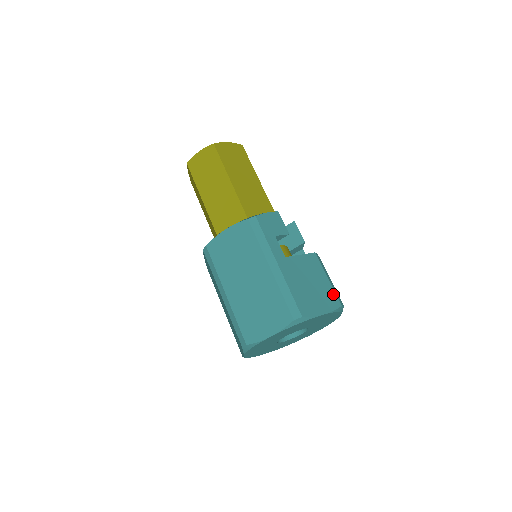
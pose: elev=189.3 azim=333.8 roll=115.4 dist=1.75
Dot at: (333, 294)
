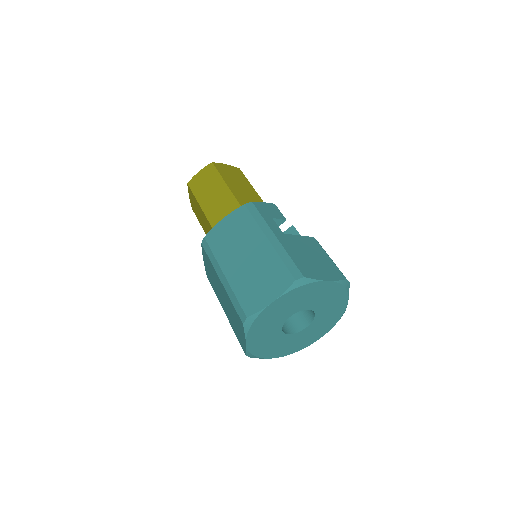
Dot at: (336, 269)
